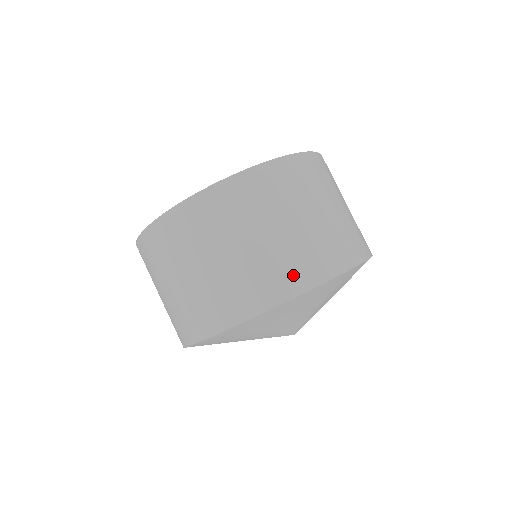
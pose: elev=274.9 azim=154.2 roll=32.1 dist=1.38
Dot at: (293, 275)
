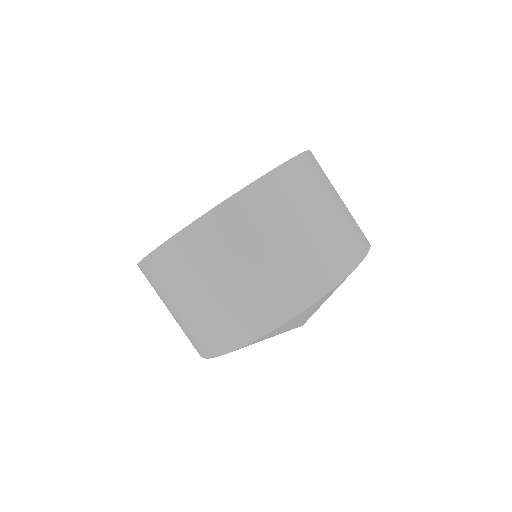
Dot at: (294, 293)
